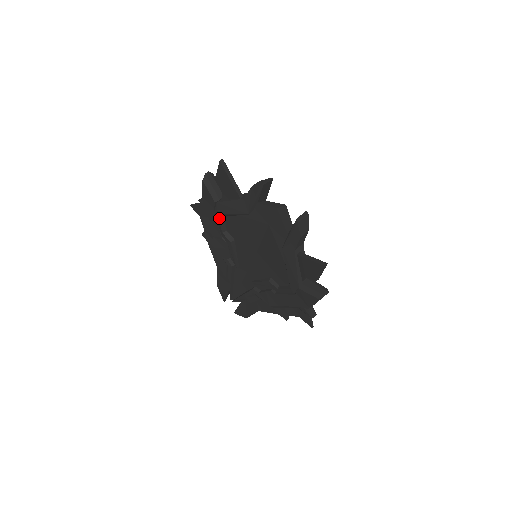
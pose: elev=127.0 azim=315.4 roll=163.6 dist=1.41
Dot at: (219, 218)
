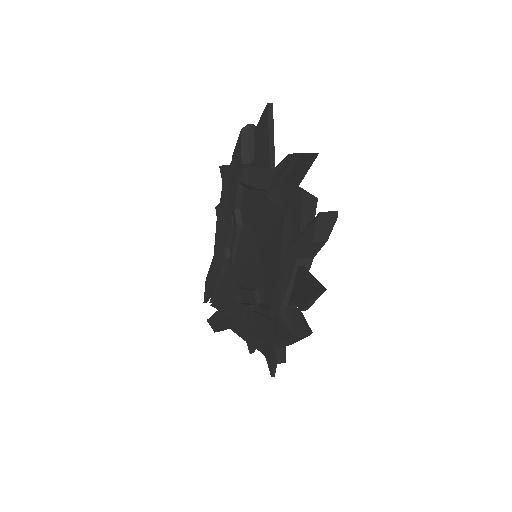
Dot at: (238, 188)
